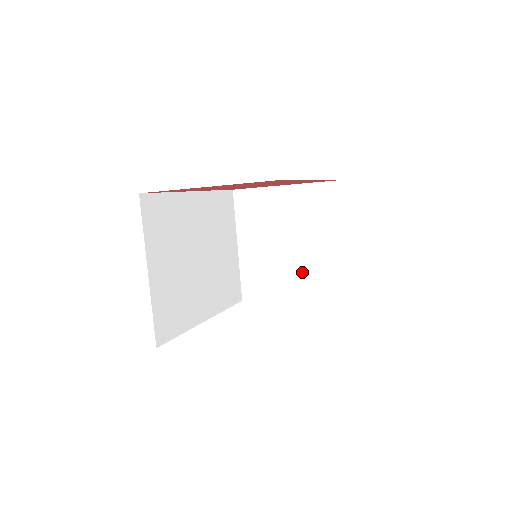
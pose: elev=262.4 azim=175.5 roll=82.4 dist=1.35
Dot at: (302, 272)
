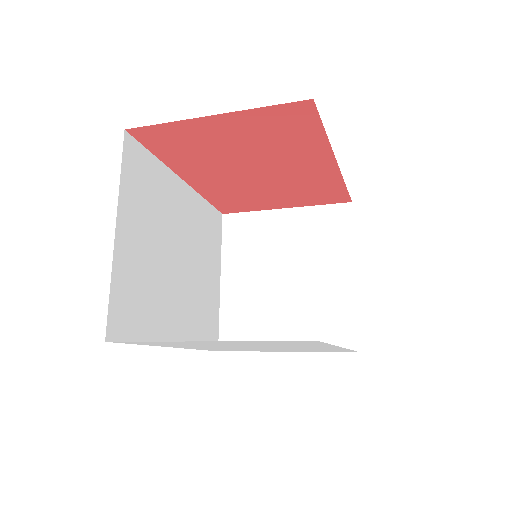
Dot at: (301, 311)
